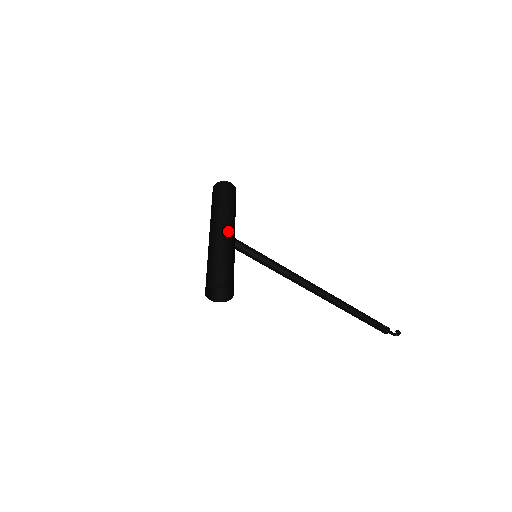
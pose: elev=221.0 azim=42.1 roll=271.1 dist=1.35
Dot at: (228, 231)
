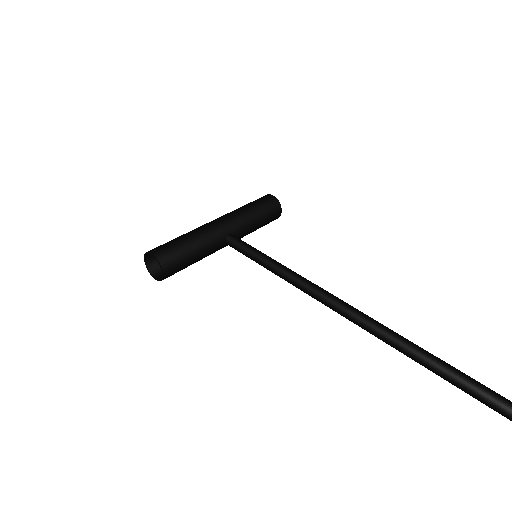
Dot at: (214, 221)
